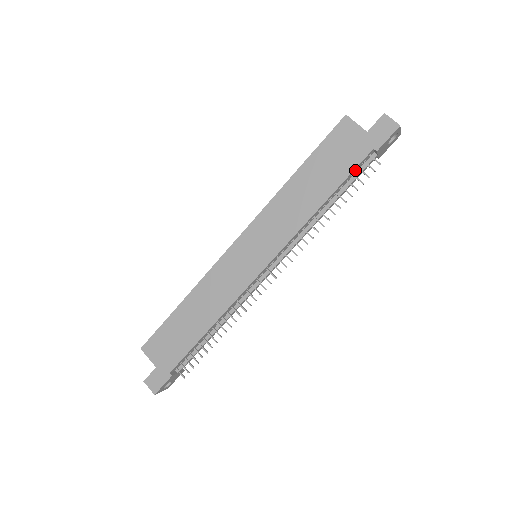
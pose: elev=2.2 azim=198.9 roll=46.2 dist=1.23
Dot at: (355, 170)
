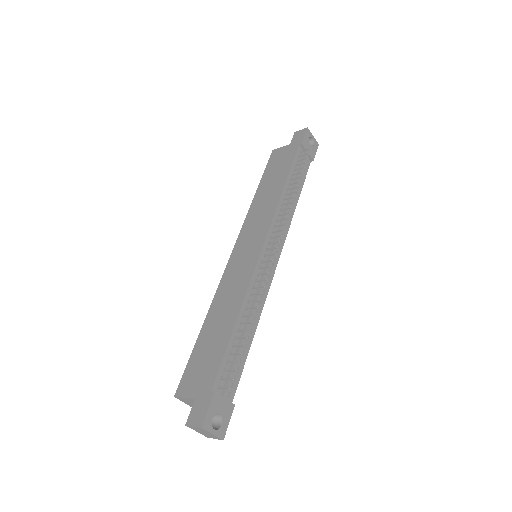
Dot at: (296, 162)
